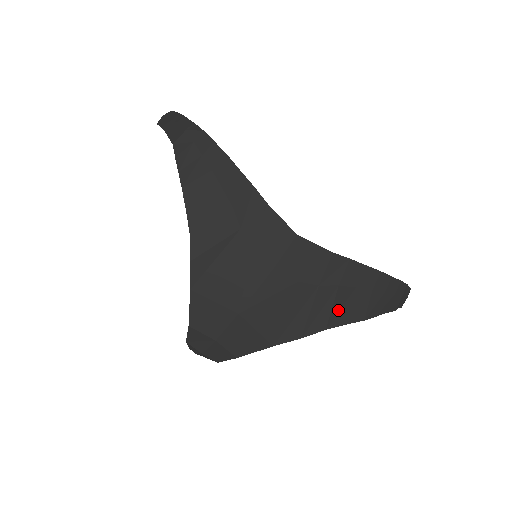
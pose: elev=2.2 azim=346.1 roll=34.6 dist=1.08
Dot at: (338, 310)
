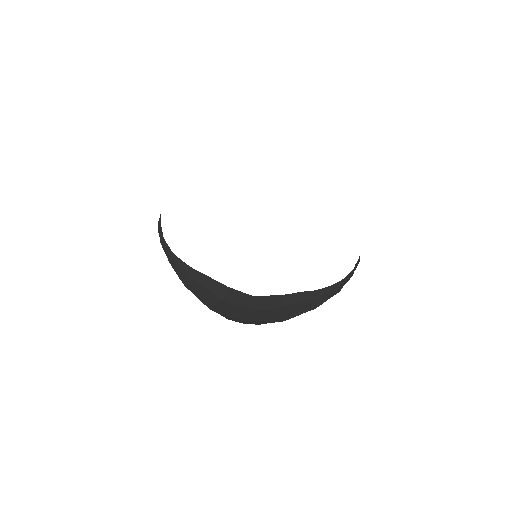
Dot at: (296, 311)
